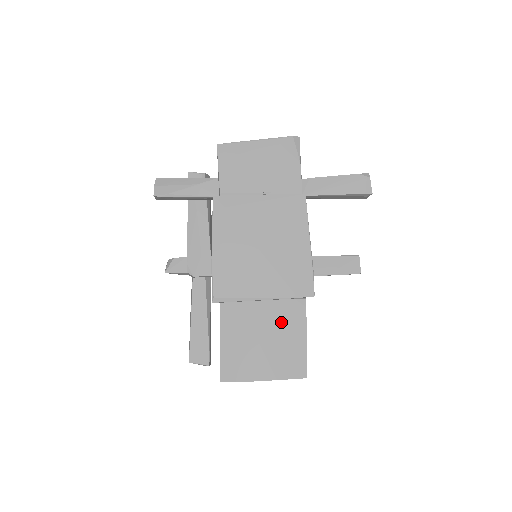
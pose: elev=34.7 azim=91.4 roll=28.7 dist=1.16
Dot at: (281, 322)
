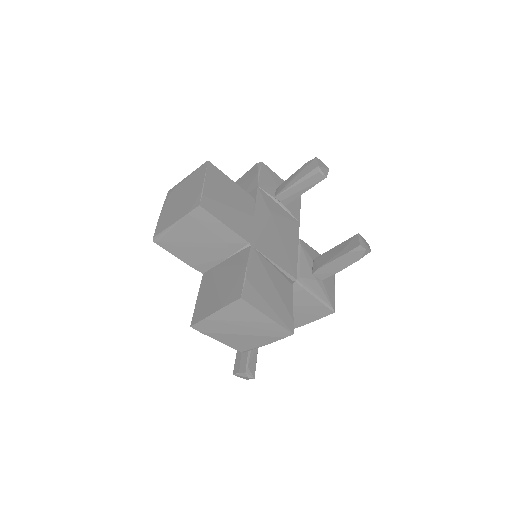
Dot at: (232, 268)
